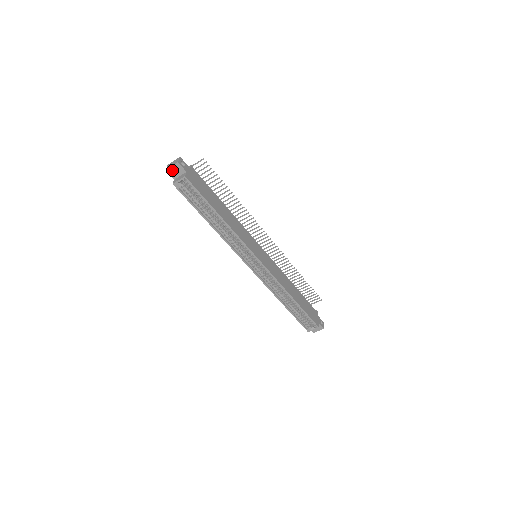
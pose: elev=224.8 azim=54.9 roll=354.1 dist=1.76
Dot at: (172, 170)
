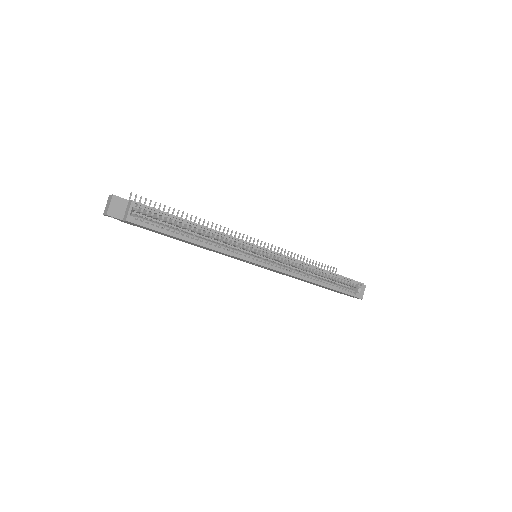
Dot at: (113, 210)
